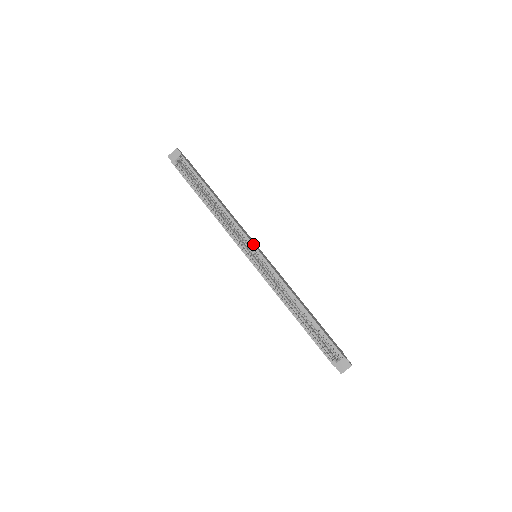
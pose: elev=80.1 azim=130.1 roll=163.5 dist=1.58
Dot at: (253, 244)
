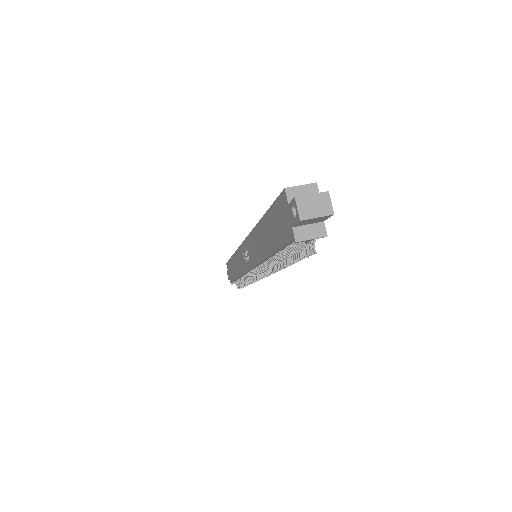
Dot at: occluded
